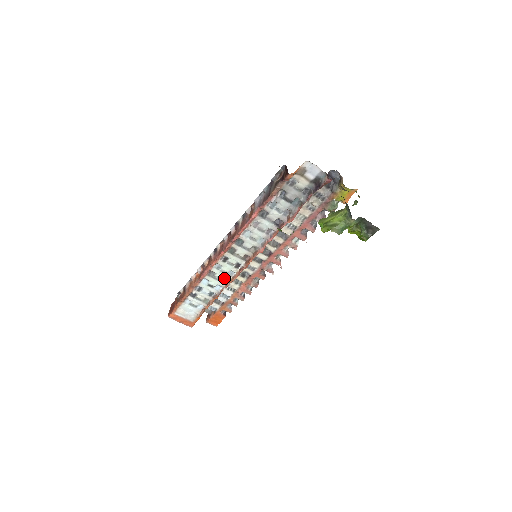
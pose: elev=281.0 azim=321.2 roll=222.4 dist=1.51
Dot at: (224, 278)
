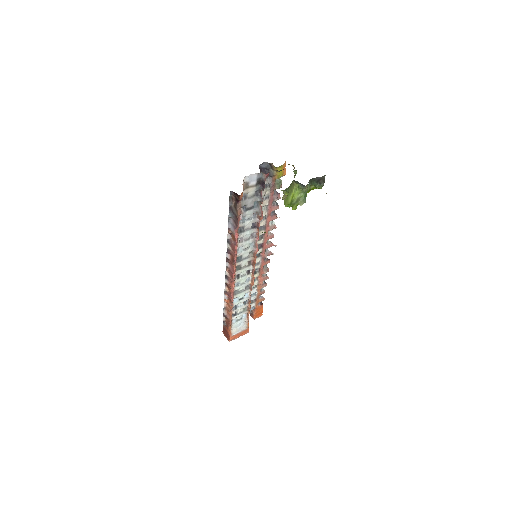
Dot at: (246, 286)
